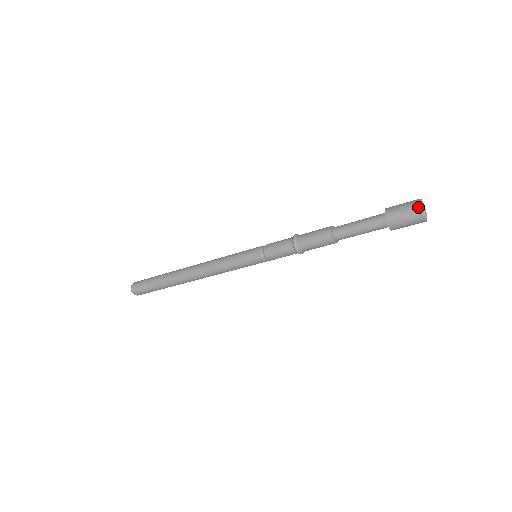
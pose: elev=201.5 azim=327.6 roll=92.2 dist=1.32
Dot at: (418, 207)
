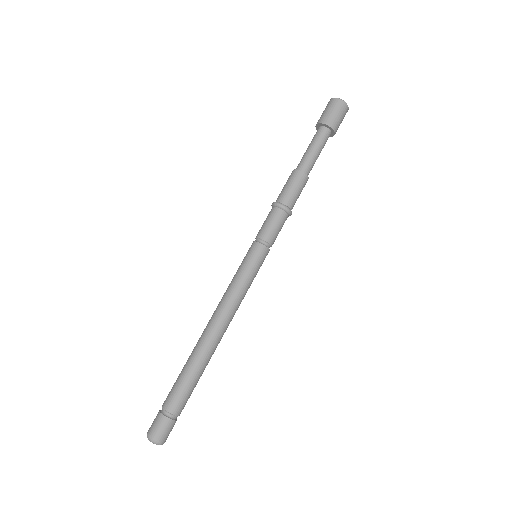
Dot at: (329, 101)
